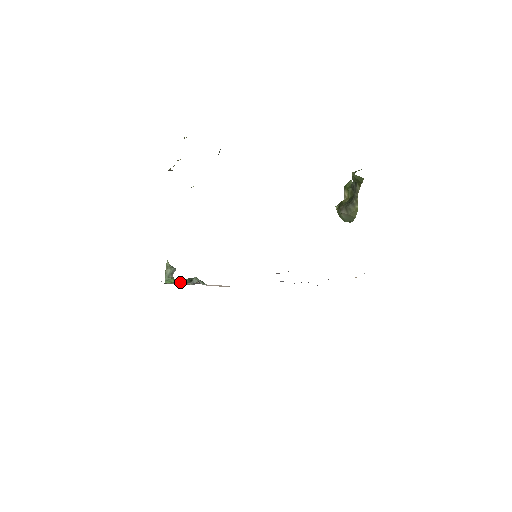
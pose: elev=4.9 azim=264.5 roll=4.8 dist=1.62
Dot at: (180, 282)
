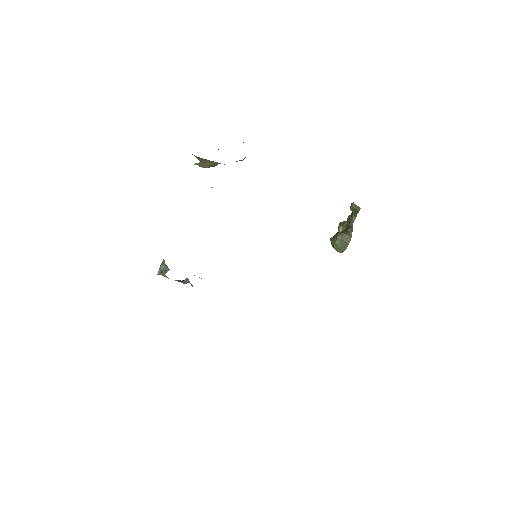
Dot at: occluded
